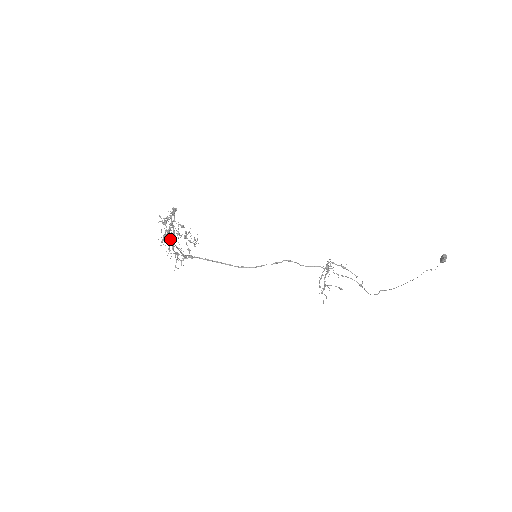
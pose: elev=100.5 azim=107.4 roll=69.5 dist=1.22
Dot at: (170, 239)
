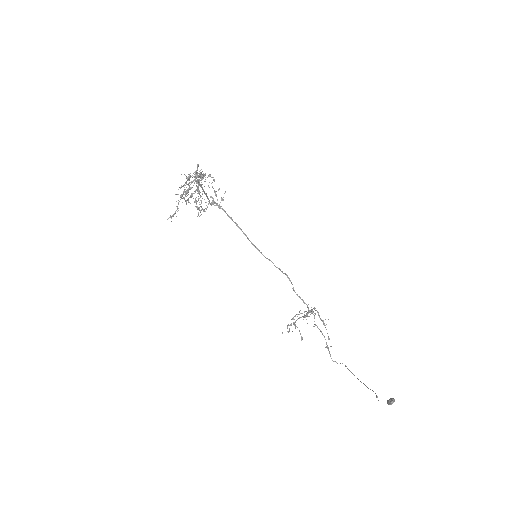
Dot at: (183, 193)
